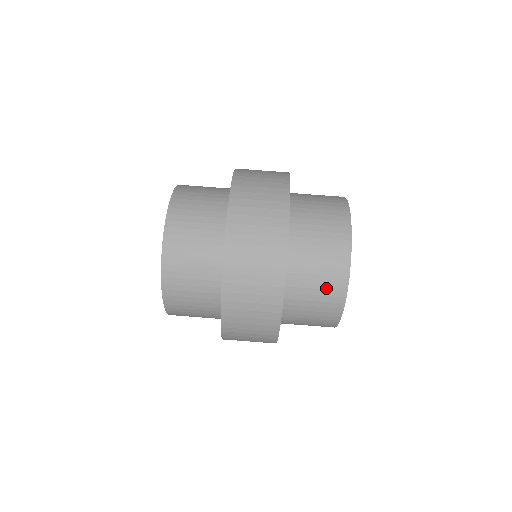
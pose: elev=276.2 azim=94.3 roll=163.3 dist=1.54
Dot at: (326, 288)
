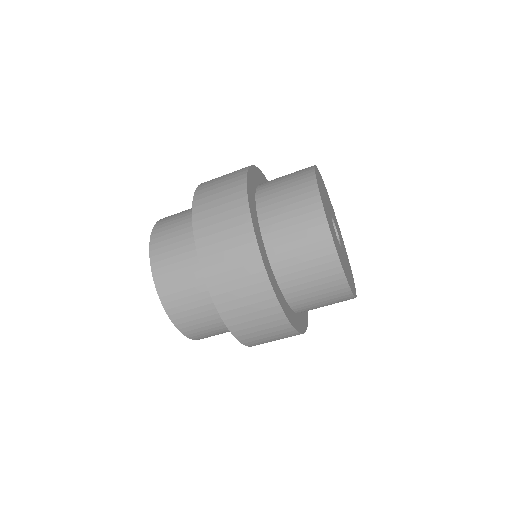
Dot at: (319, 271)
